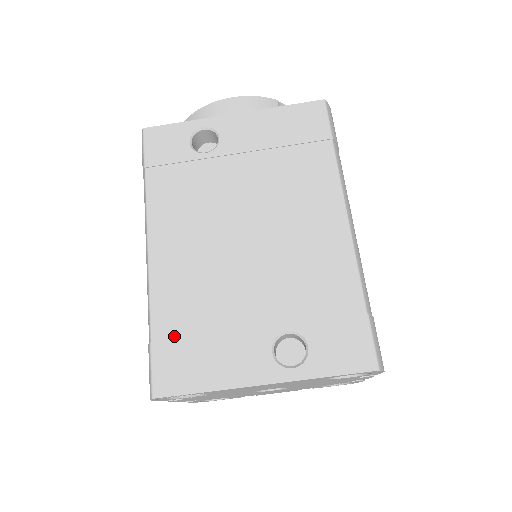
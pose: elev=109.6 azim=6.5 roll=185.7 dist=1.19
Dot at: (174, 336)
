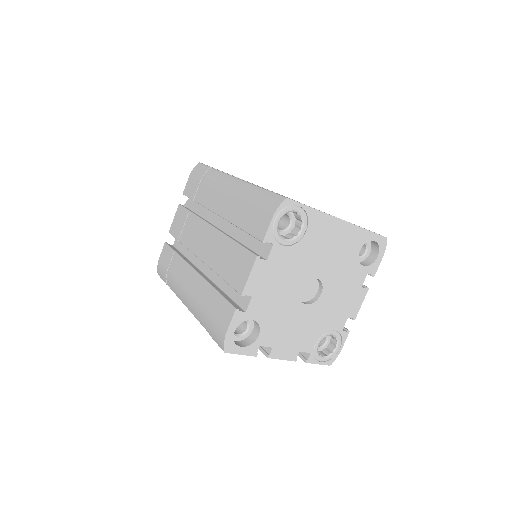
Dot at: occluded
